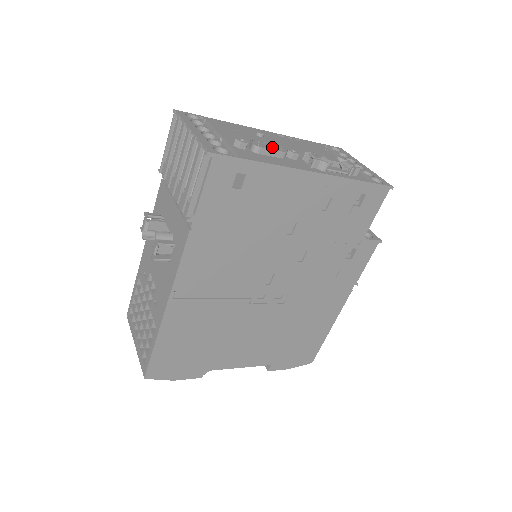
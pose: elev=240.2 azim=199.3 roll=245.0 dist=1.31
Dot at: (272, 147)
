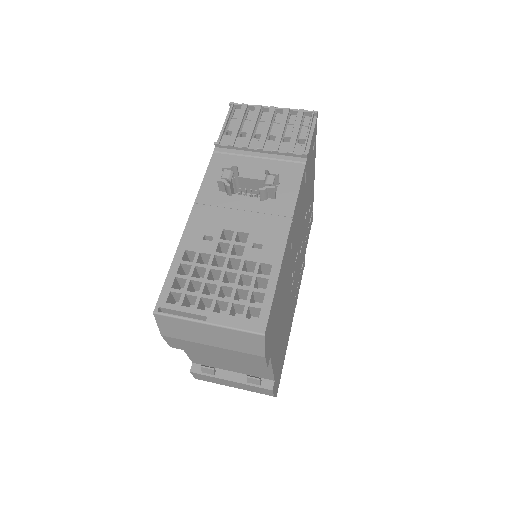
Dot at: occluded
